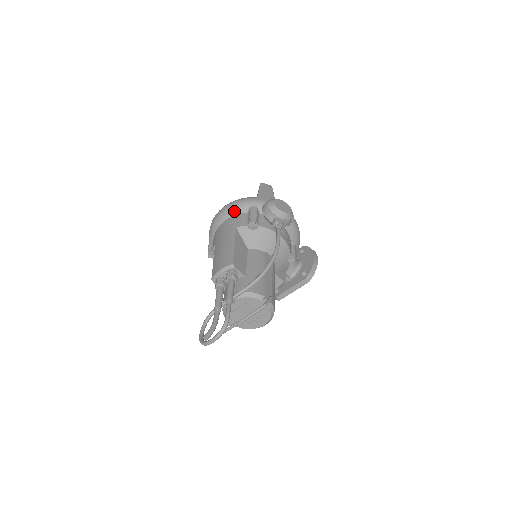
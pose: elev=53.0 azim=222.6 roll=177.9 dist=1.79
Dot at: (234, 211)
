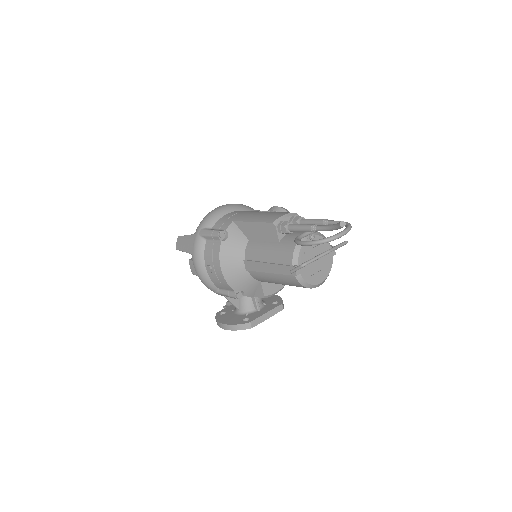
Dot at: (240, 207)
